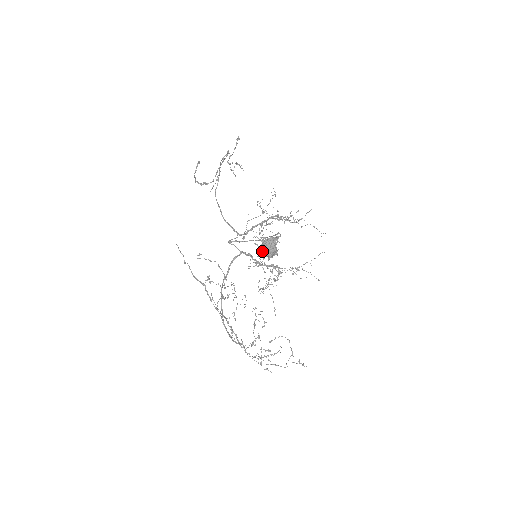
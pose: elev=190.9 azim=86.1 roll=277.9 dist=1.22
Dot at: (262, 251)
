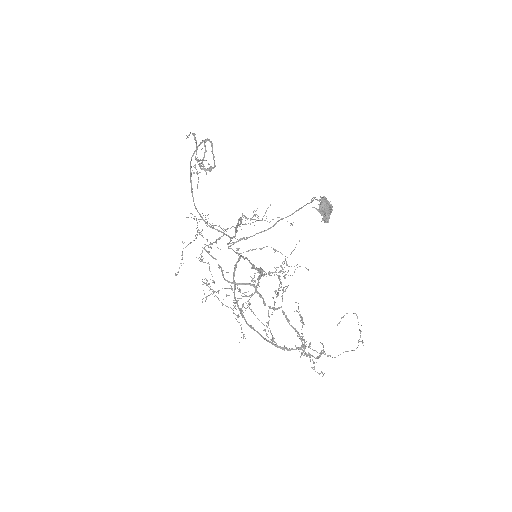
Dot at: (322, 213)
